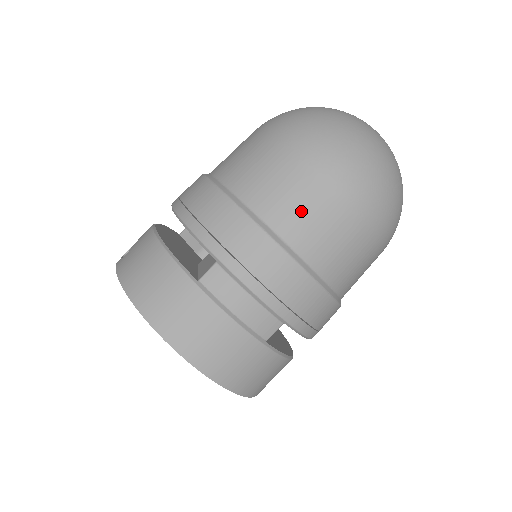
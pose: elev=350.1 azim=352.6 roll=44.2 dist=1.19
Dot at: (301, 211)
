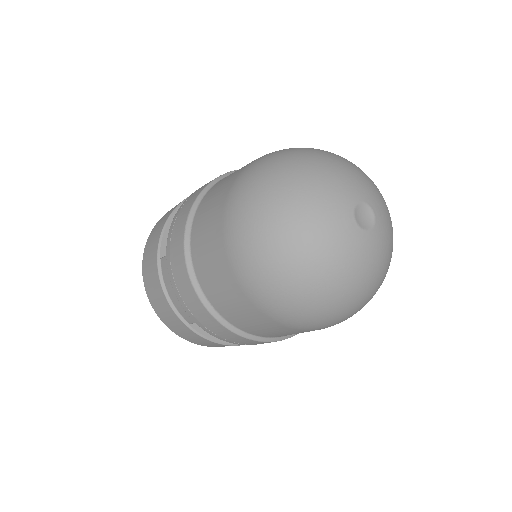
Dot at: (207, 260)
